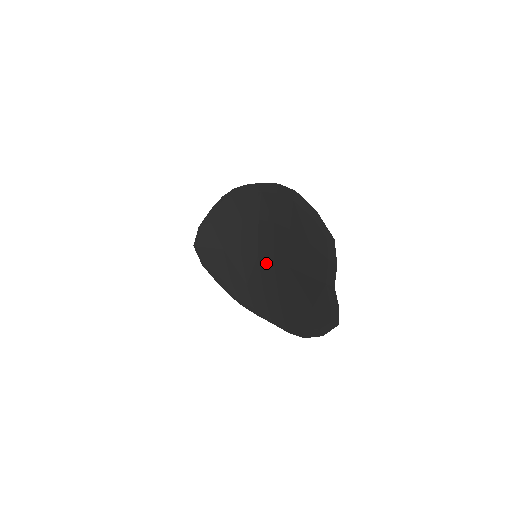
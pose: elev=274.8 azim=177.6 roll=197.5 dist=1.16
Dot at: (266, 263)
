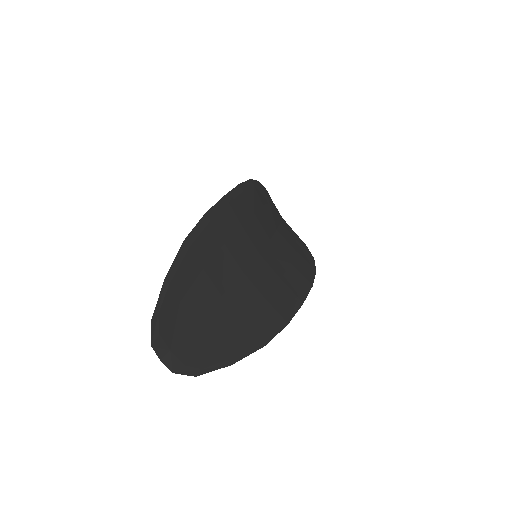
Dot at: (252, 268)
